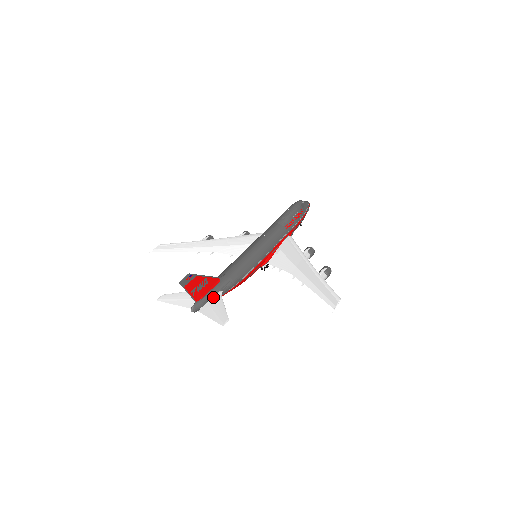
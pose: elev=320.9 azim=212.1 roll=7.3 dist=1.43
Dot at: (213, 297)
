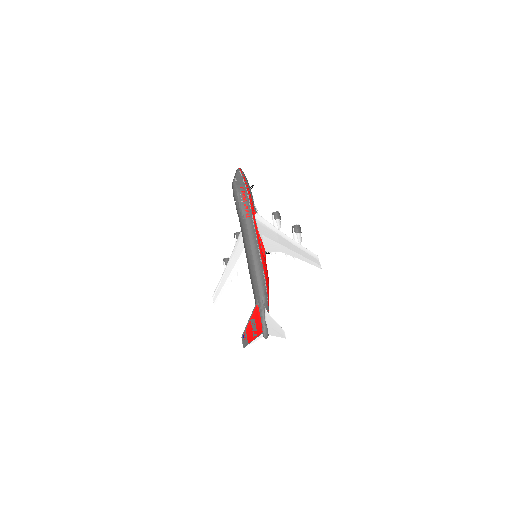
Dot at: (266, 318)
